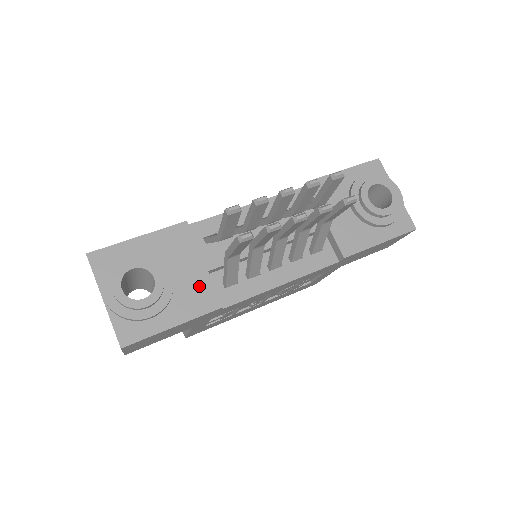
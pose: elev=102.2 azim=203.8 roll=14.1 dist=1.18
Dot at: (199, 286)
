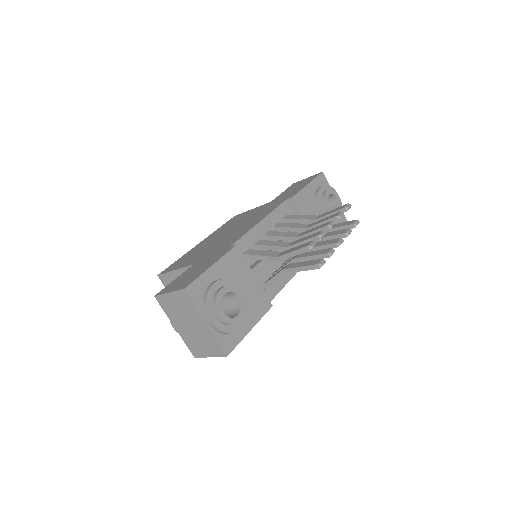
Dot at: (257, 294)
